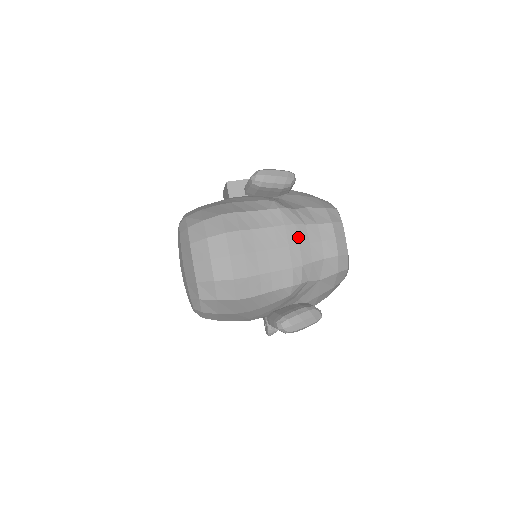
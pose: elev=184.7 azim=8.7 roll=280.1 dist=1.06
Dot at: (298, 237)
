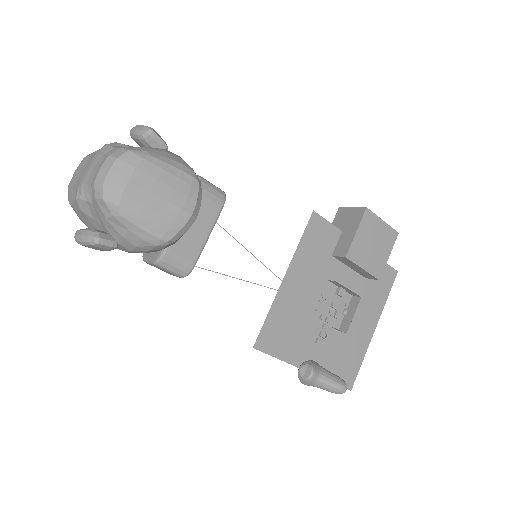
Dot at: (93, 163)
